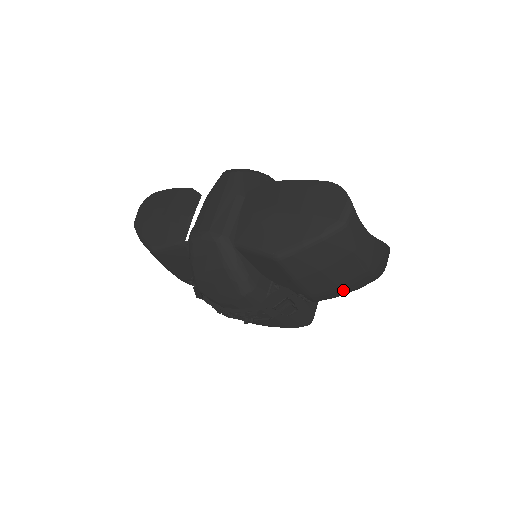
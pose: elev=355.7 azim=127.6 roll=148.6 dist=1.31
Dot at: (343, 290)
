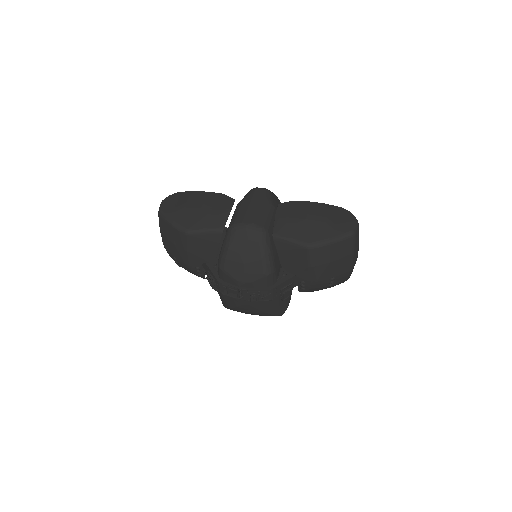
Dot at: (332, 282)
